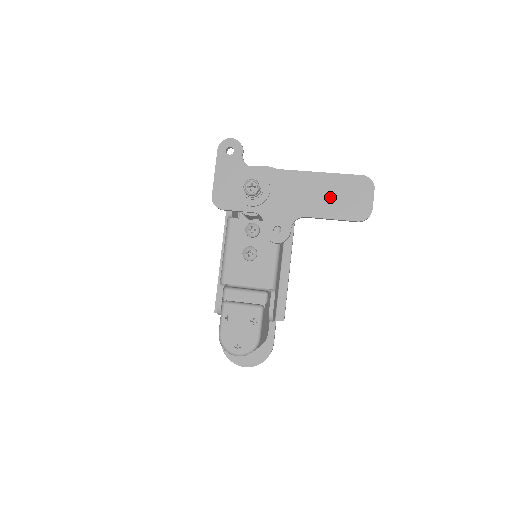
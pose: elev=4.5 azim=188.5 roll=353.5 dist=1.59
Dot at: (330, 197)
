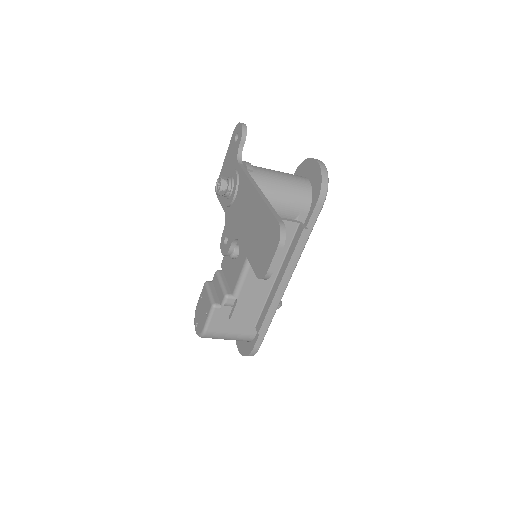
Dot at: (255, 231)
